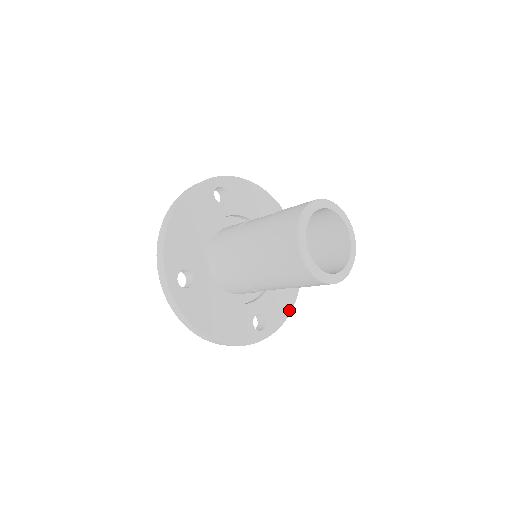
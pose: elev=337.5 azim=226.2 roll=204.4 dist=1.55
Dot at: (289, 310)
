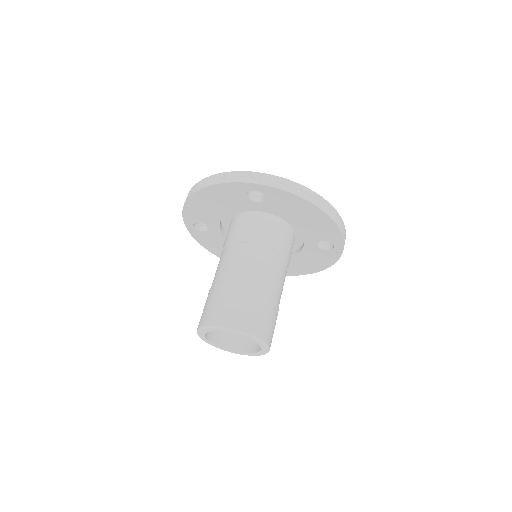
Dot at: (303, 273)
